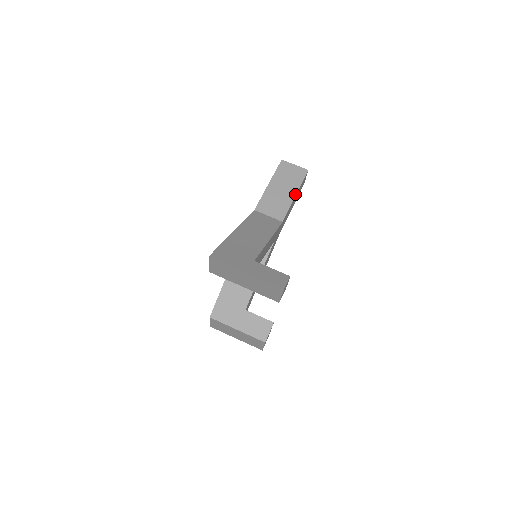
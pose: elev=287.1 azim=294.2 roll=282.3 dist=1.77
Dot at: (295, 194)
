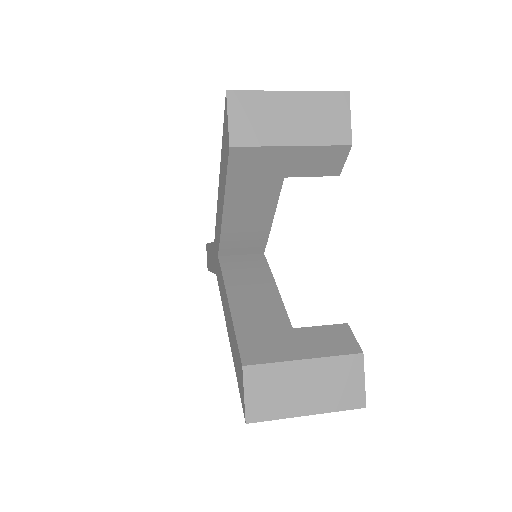
Dot at: occluded
